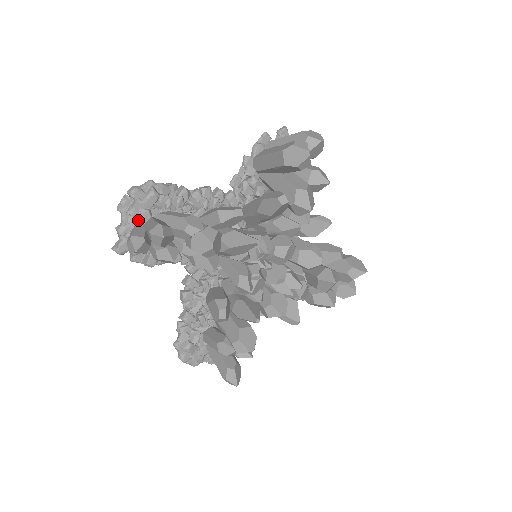
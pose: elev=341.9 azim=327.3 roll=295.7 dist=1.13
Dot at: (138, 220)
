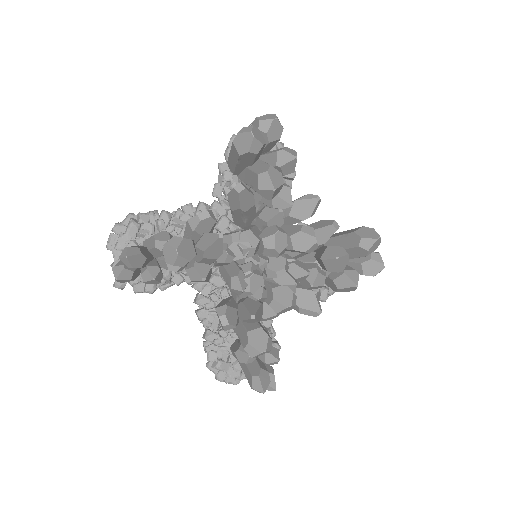
Dot at: occluded
